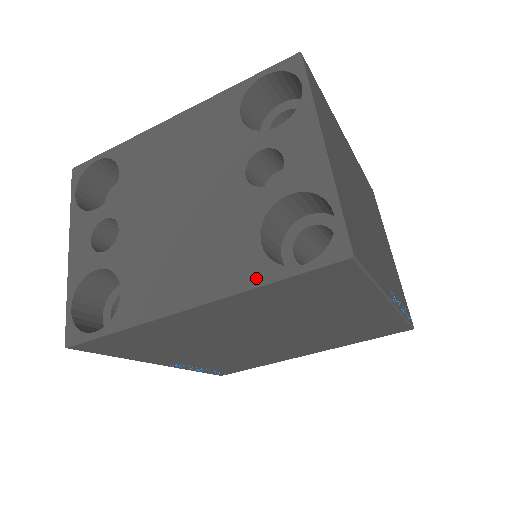
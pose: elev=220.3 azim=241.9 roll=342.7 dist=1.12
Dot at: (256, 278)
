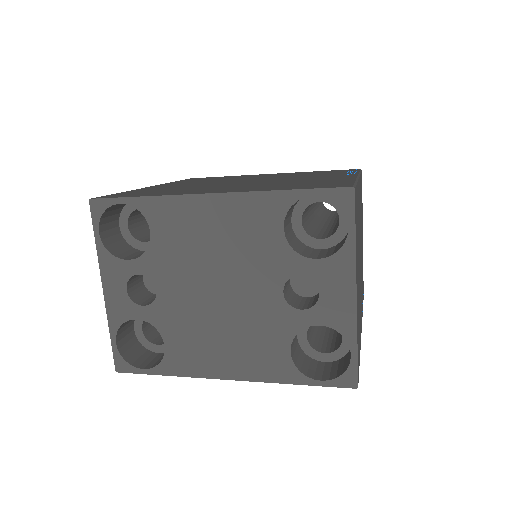
Dot at: (284, 377)
